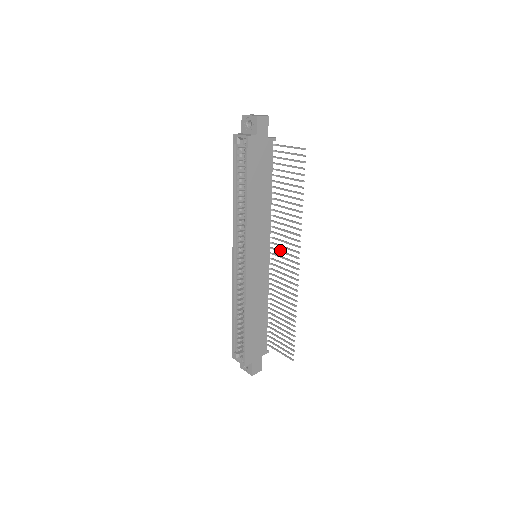
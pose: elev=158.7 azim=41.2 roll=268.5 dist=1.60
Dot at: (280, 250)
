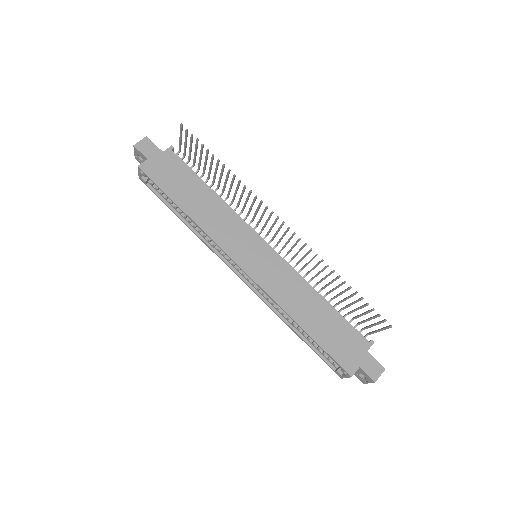
Dot at: (269, 229)
